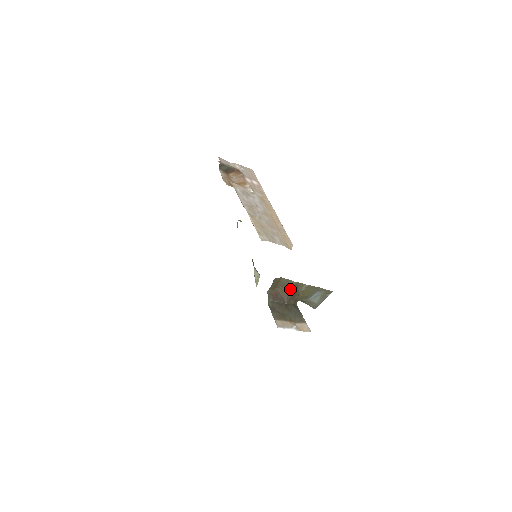
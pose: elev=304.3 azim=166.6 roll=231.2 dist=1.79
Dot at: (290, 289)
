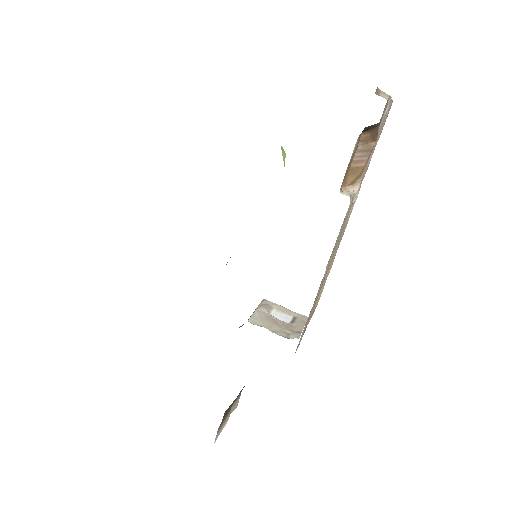
Dot at: occluded
